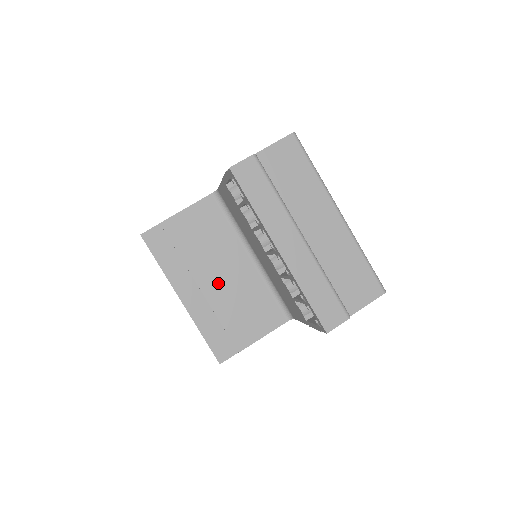
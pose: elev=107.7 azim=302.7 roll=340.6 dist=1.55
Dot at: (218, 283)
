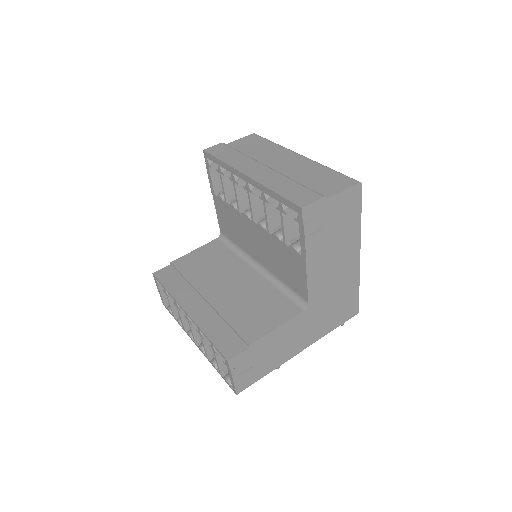
Dot at: (224, 292)
